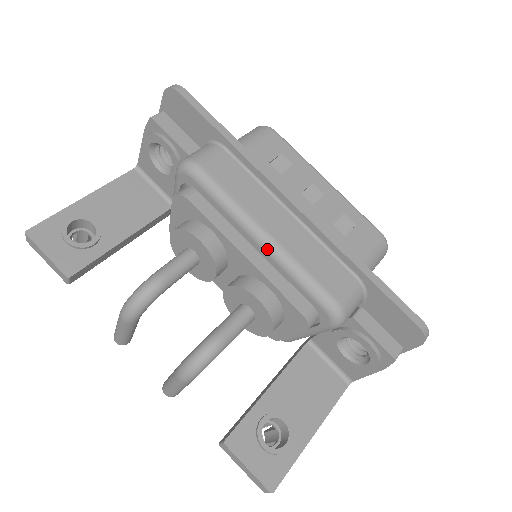
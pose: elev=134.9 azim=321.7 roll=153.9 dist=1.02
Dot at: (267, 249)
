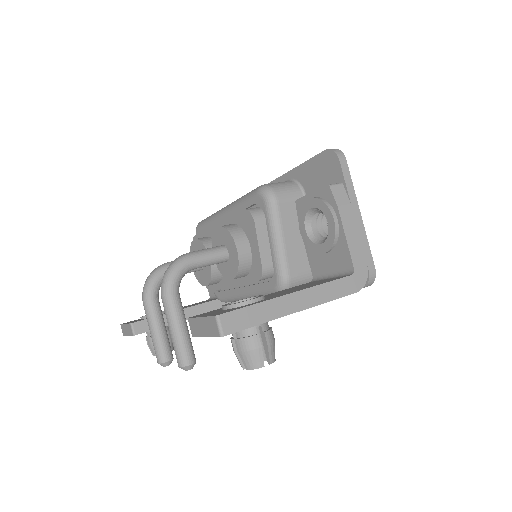
Dot at: (226, 209)
